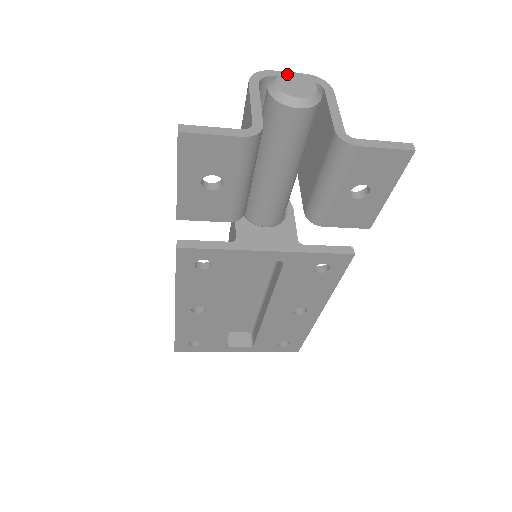
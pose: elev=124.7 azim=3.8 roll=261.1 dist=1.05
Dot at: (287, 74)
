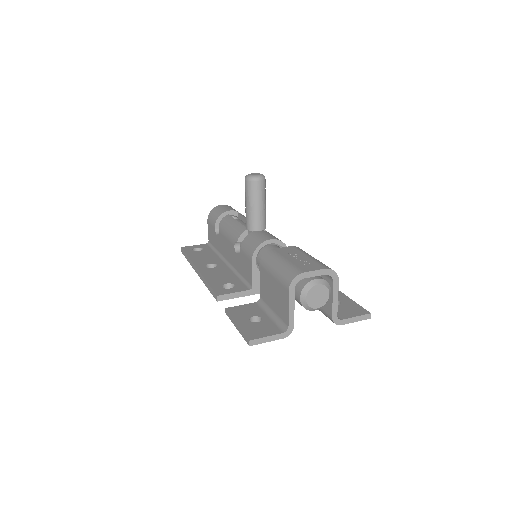
Dot at: (314, 288)
